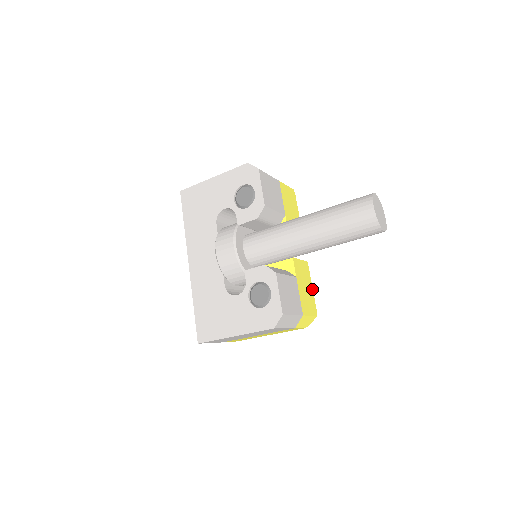
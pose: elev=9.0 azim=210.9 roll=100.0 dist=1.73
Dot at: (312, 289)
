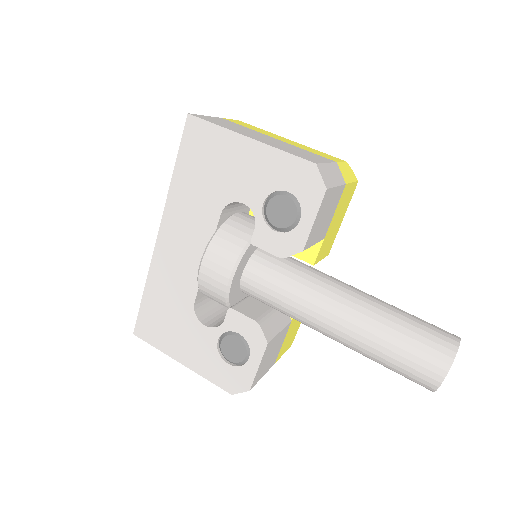
Dot at: occluded
